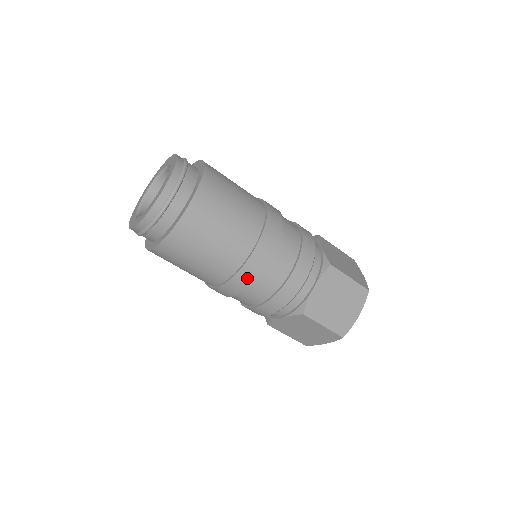
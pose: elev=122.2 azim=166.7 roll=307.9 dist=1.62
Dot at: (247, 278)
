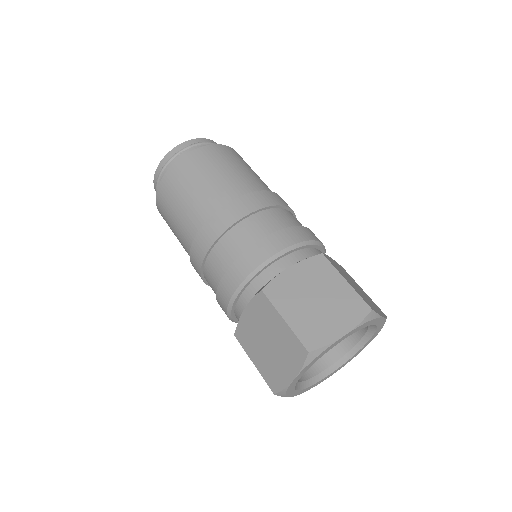
Dot at: (216, 227)
